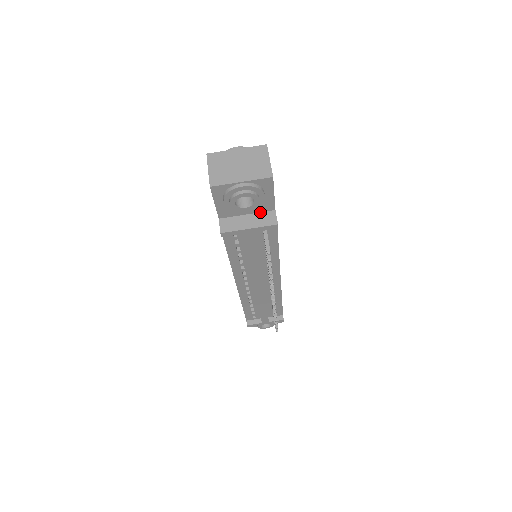
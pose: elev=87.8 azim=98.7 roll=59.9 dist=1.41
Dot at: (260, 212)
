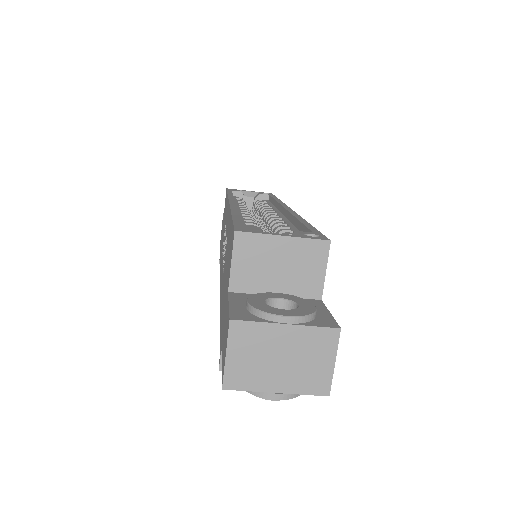
Dot at: occluded
